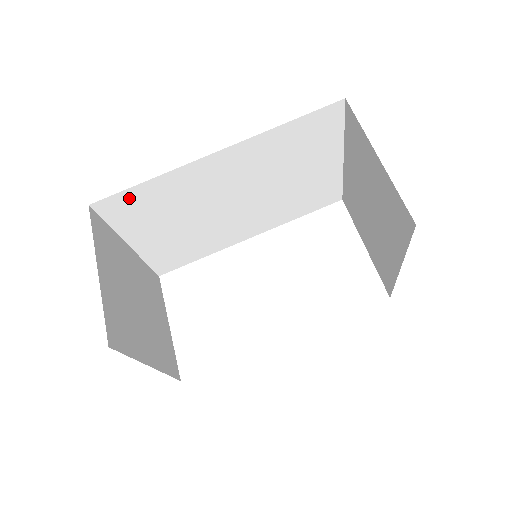
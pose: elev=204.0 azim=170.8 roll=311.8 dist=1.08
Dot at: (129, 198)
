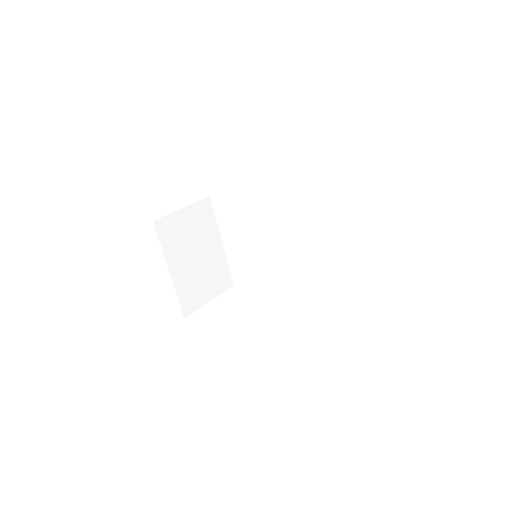
Dot at: (226, 202)
